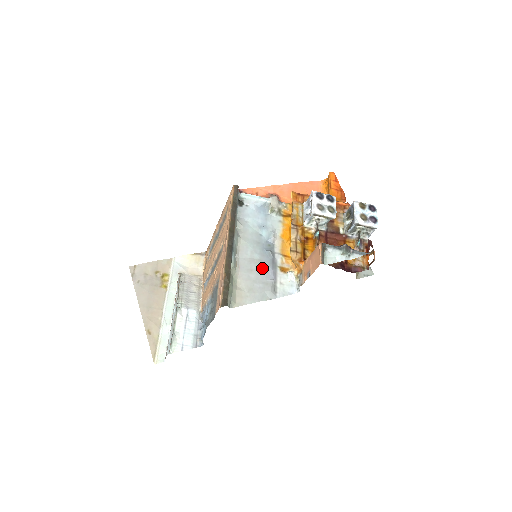
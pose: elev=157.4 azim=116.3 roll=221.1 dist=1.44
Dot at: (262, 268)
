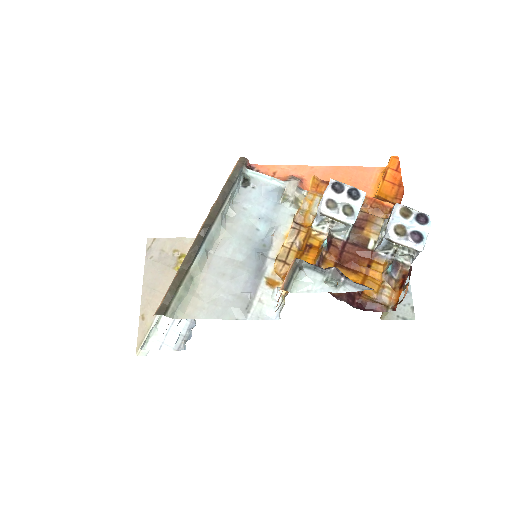
Dot at: (240, 274)
